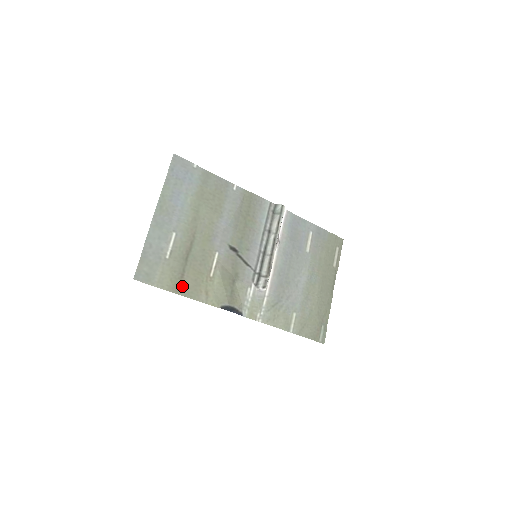
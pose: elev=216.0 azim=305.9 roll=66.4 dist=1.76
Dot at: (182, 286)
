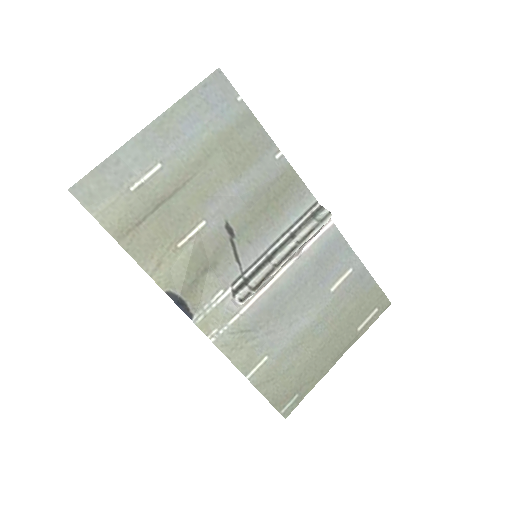
Dot at: (130, 236)
